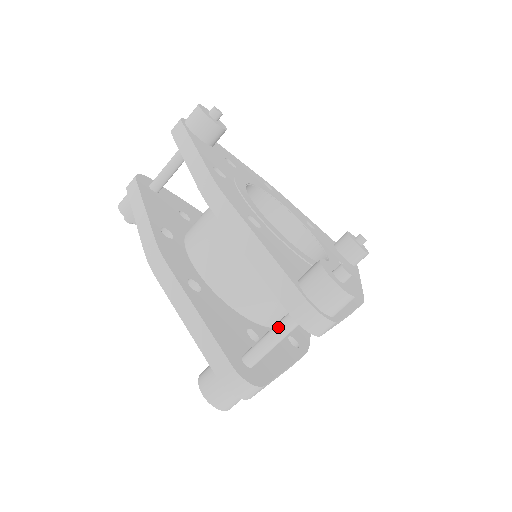
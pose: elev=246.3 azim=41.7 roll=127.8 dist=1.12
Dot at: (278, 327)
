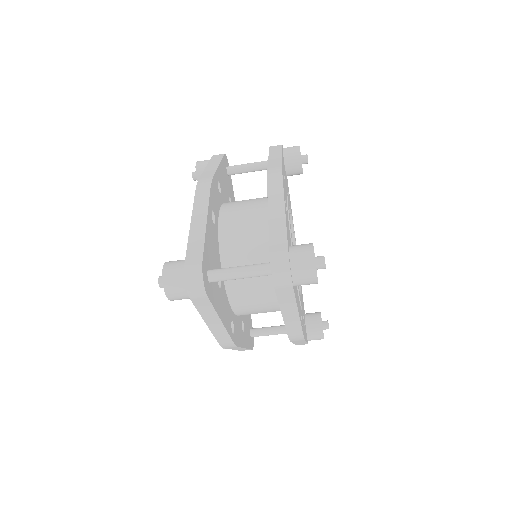
Dot at: (251, 265)
